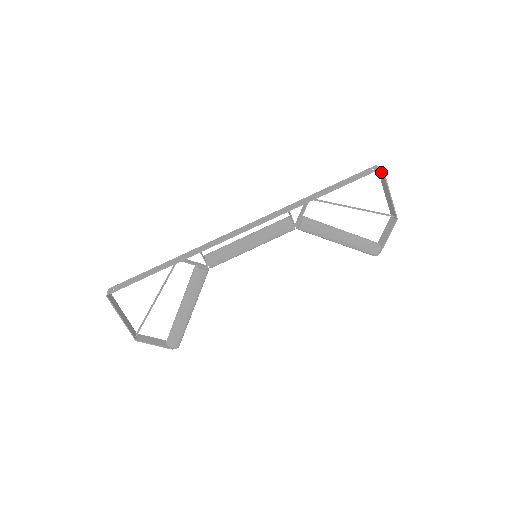
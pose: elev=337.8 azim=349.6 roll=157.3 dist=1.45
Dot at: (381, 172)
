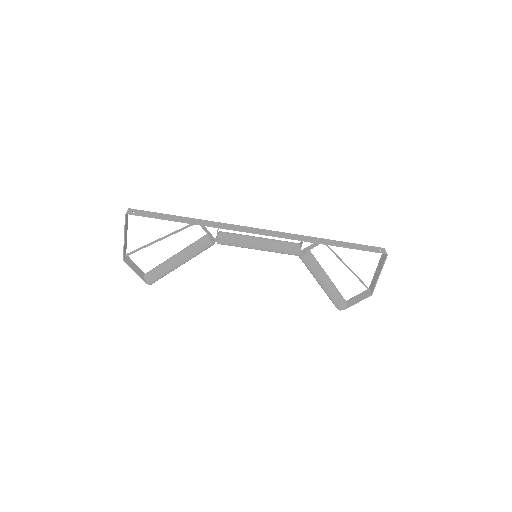
Dot at: (384, 256)
